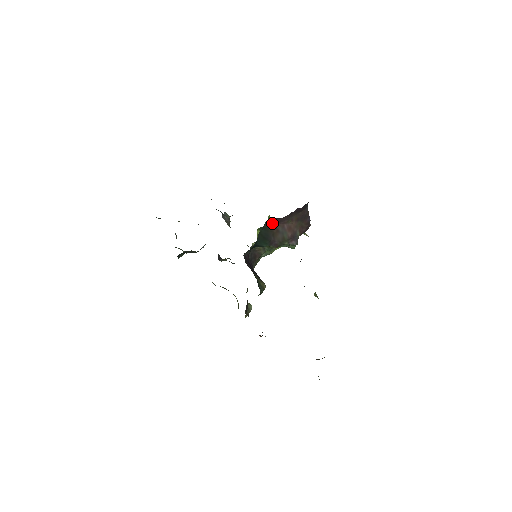
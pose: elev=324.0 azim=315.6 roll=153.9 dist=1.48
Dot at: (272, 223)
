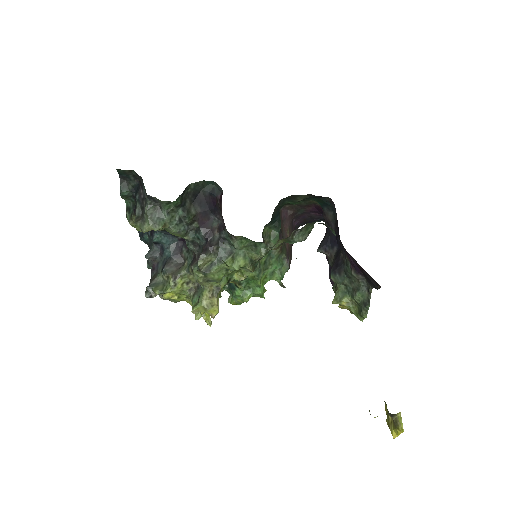
Dot at: (281, 216)
